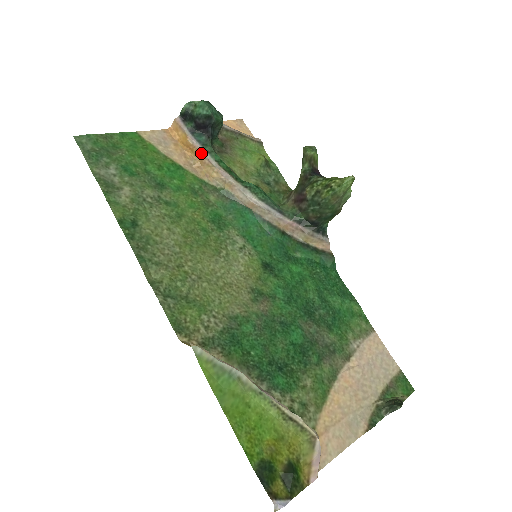
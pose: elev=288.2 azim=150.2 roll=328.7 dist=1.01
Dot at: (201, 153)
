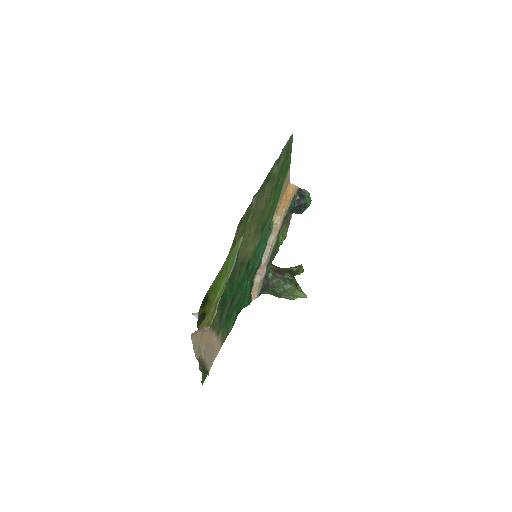
Dot at: (287, 206)
